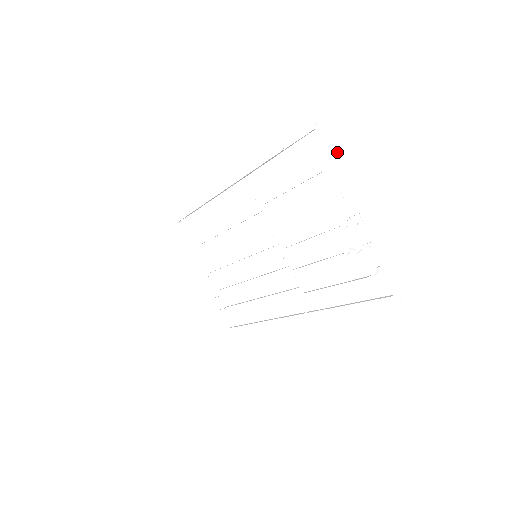
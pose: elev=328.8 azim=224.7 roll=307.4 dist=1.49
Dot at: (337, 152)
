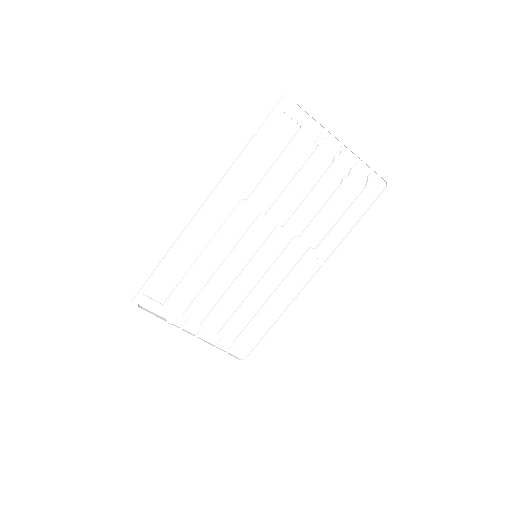
Dot at: (309, 109)
